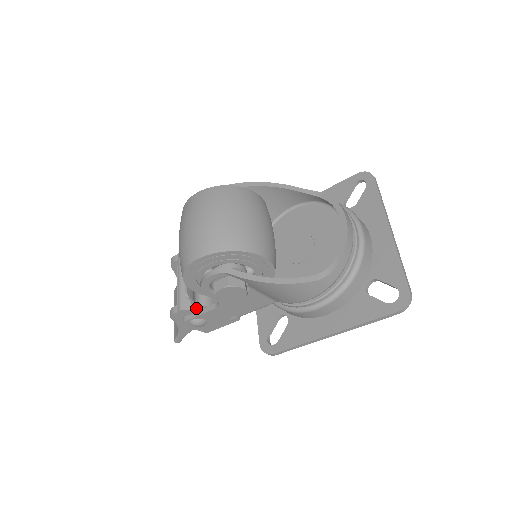
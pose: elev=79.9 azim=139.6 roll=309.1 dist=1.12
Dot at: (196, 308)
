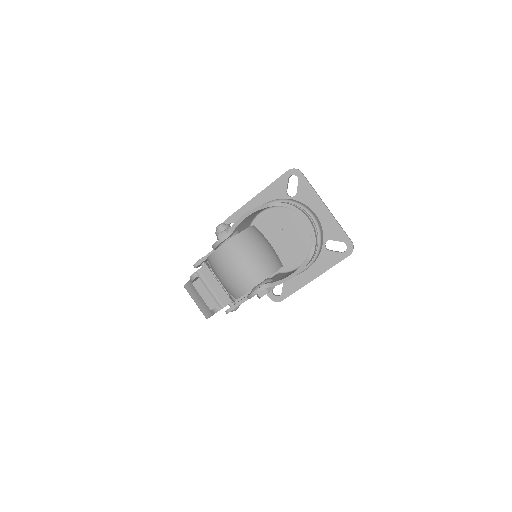
Dot at: occluded
